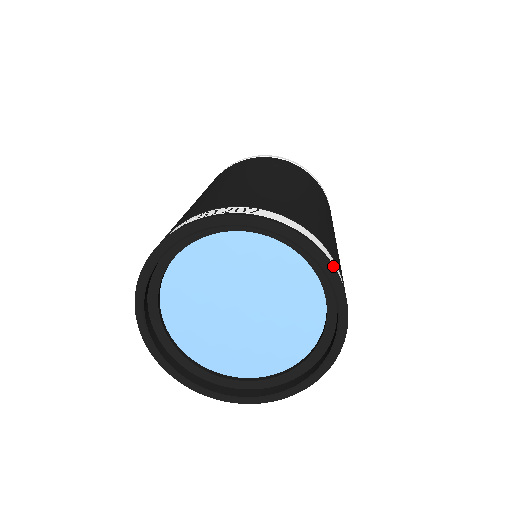
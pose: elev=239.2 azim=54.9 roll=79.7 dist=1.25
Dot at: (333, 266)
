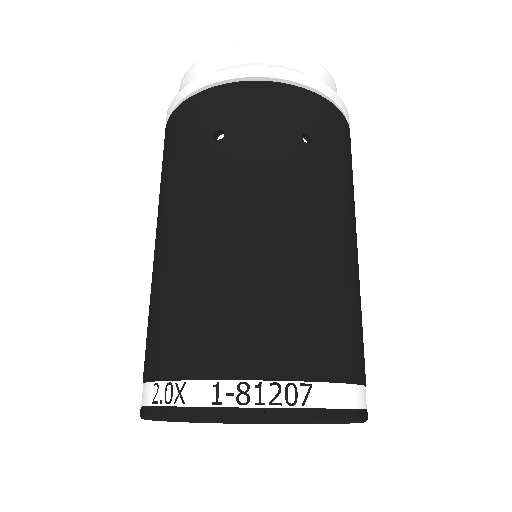
Dot at: occluded
